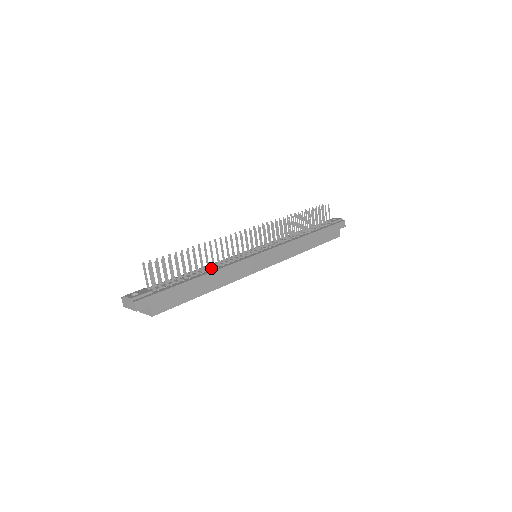
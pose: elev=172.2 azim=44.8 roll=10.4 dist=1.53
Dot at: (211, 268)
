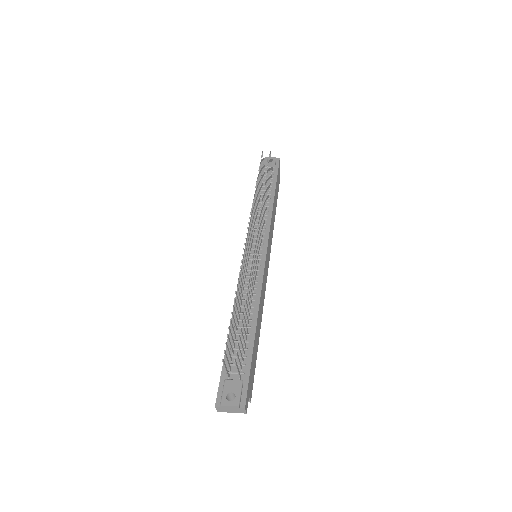
Dot at: (252, 307)
